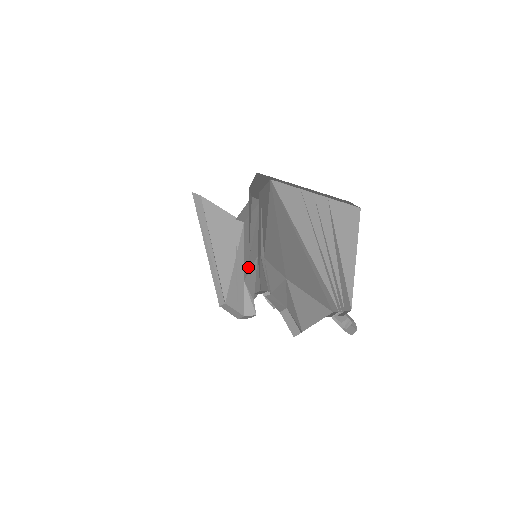
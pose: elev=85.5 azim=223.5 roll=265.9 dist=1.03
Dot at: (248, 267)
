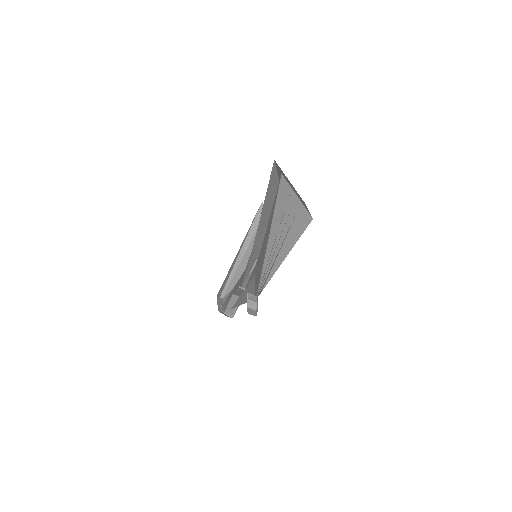
Dot at: occluded
